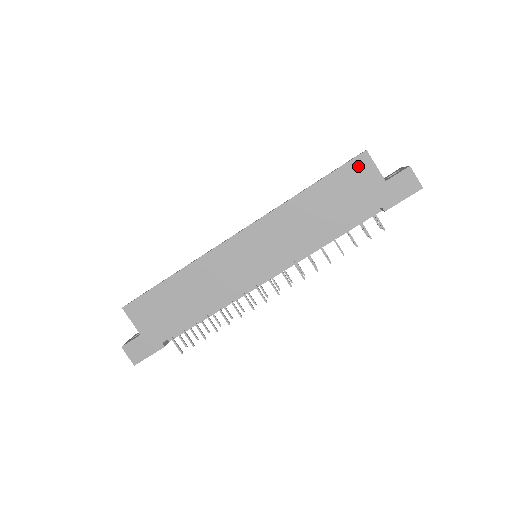
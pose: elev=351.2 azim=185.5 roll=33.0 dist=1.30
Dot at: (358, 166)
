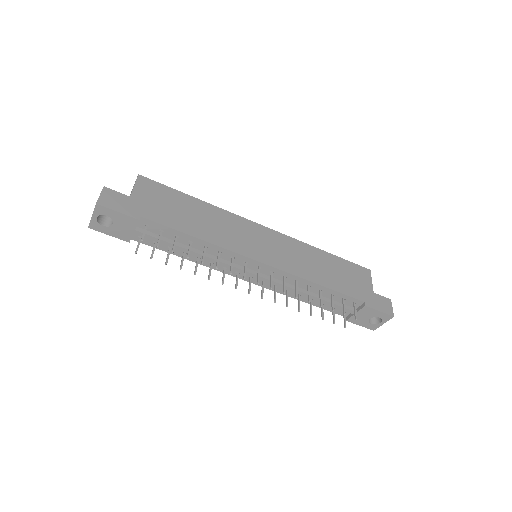
Dot at: (362, 271)
